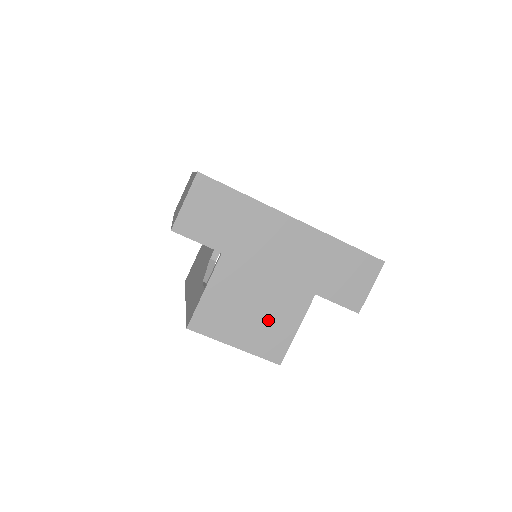
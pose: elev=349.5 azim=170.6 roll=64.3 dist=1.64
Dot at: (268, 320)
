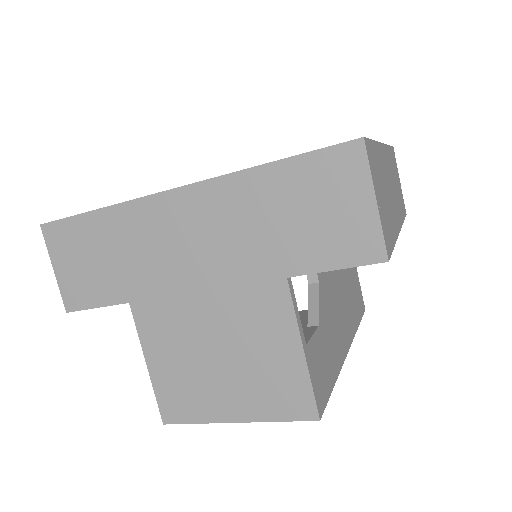
Dot at: (249, 359)
